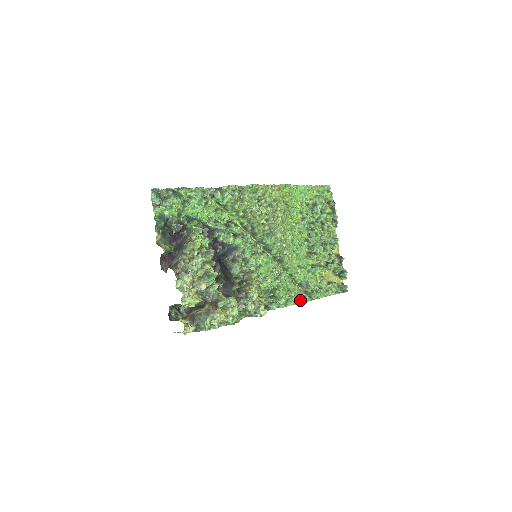
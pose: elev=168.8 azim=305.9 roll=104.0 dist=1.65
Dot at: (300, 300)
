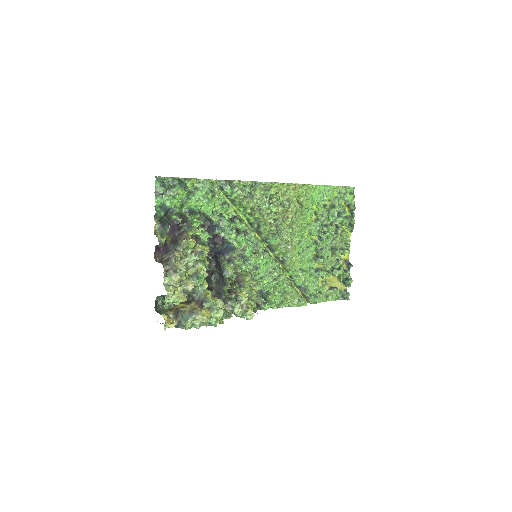
Dot at: (295, 303)
